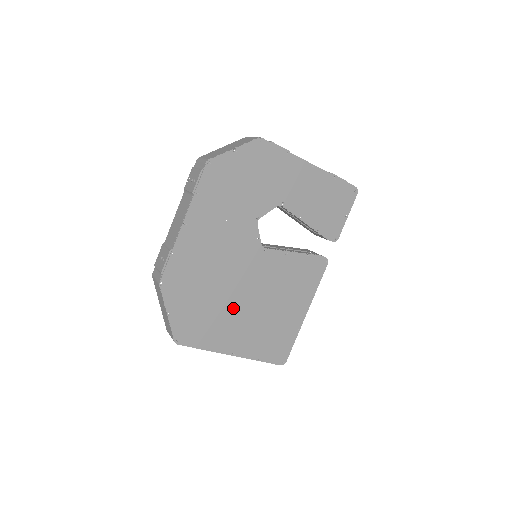
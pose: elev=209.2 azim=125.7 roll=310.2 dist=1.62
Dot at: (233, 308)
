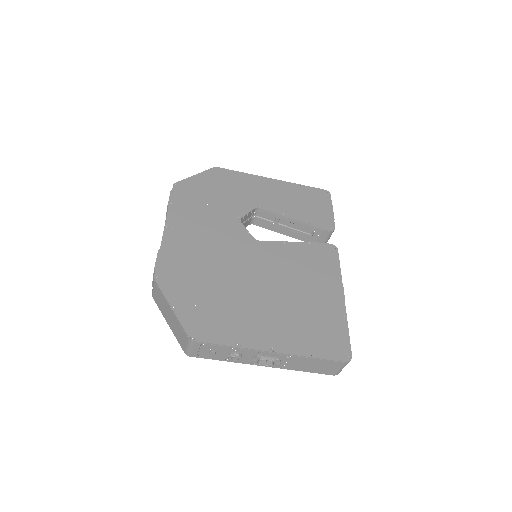
Dot at: (249, 297)
